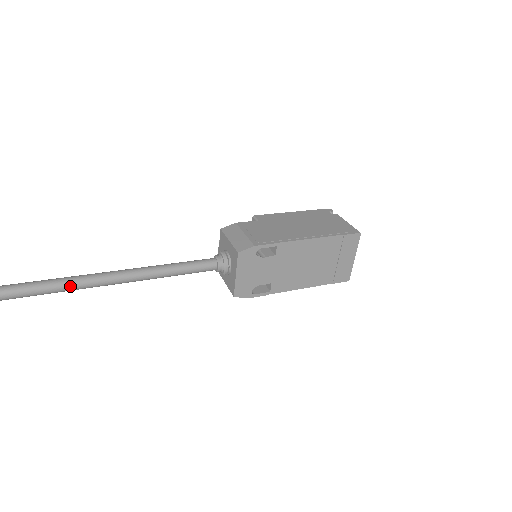
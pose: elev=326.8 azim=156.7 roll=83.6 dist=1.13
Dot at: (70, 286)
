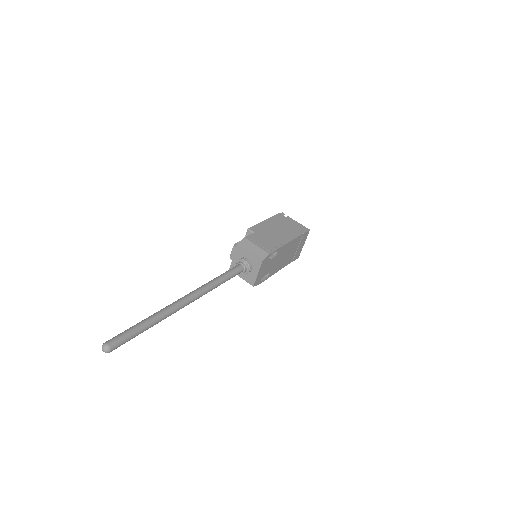
Dot at: (179, 308)
